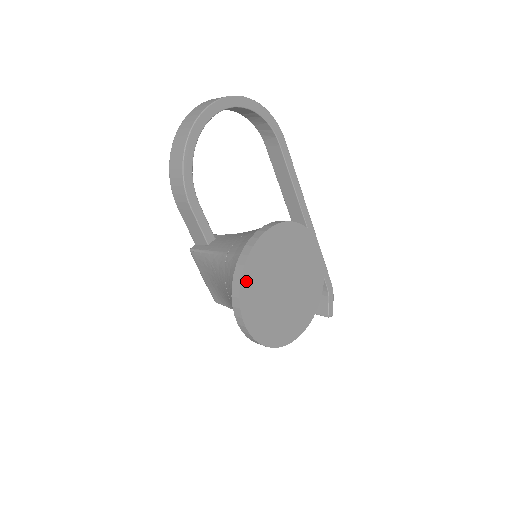
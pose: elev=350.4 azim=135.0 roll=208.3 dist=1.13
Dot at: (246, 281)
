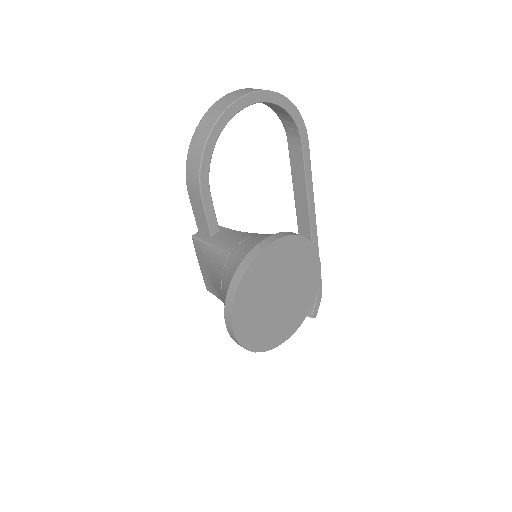
Dot at: (243, 288)
